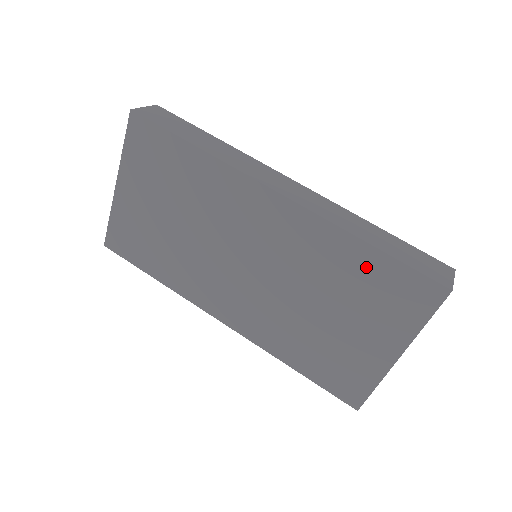
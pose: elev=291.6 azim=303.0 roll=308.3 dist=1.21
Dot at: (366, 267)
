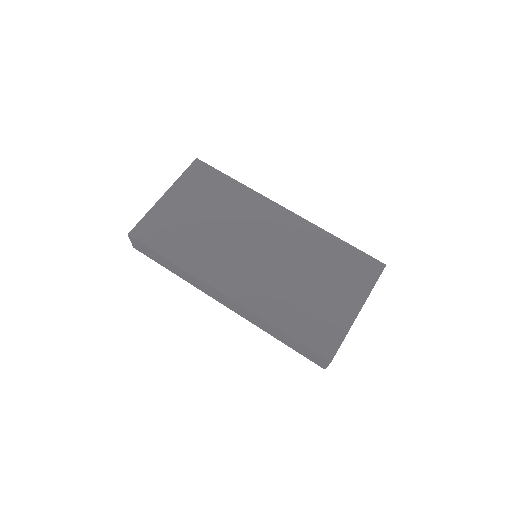
Dot at: (338, 252)
